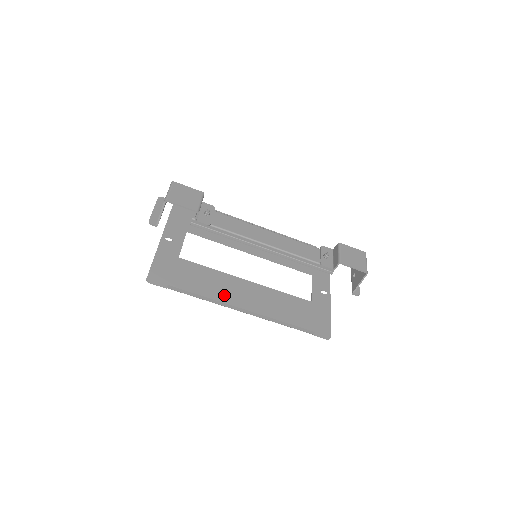
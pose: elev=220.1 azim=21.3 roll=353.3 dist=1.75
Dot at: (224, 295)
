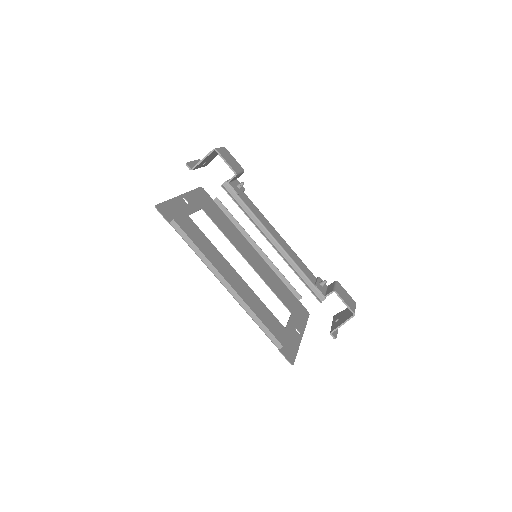
Dot at: (214, 265)
